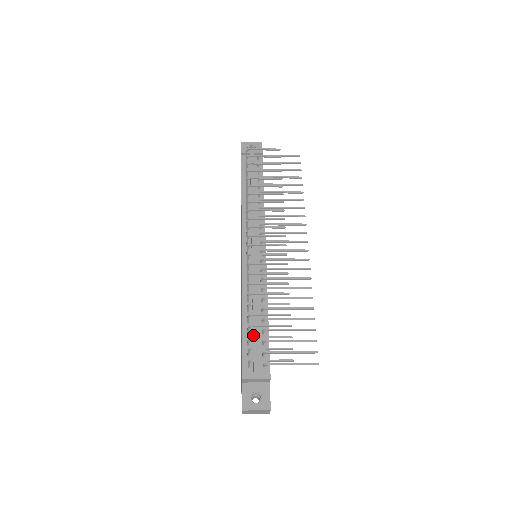
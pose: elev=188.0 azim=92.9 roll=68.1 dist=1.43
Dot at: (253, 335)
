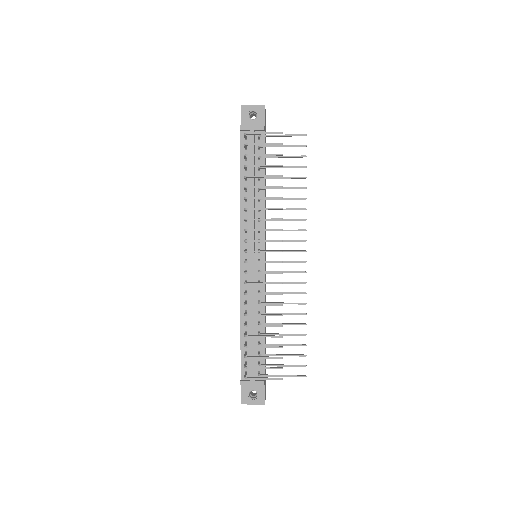
Dot at: occluded
